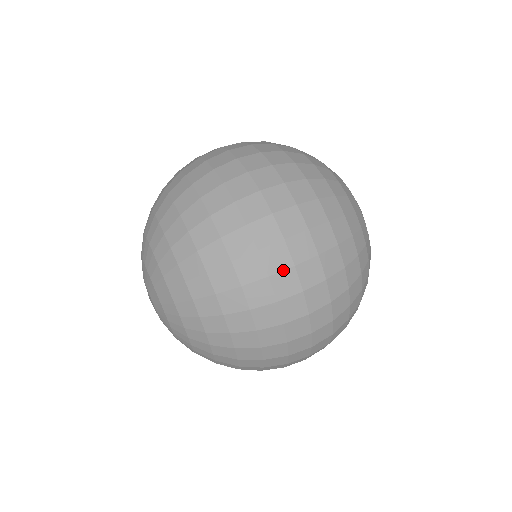
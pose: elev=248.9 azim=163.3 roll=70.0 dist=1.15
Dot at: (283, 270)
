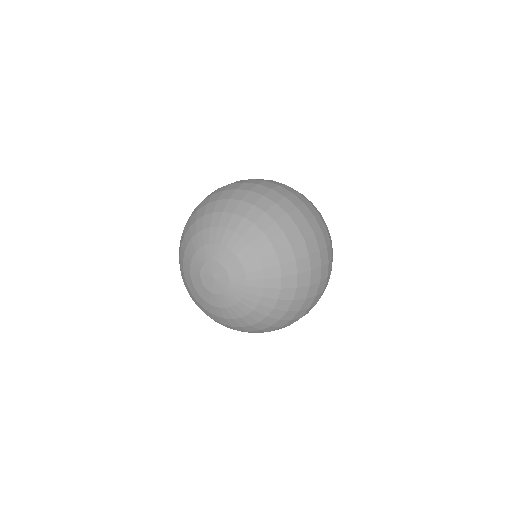
Dot at: (320, 293)
